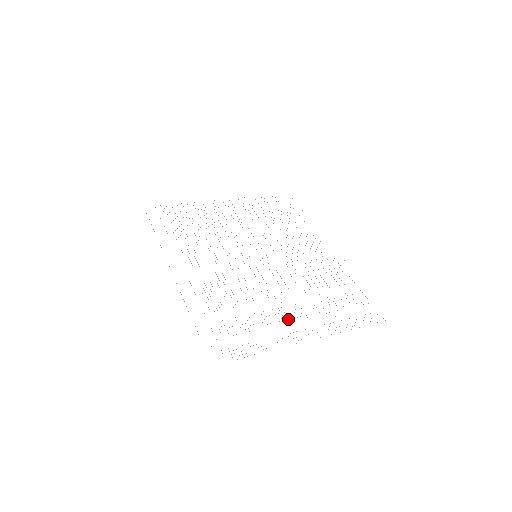
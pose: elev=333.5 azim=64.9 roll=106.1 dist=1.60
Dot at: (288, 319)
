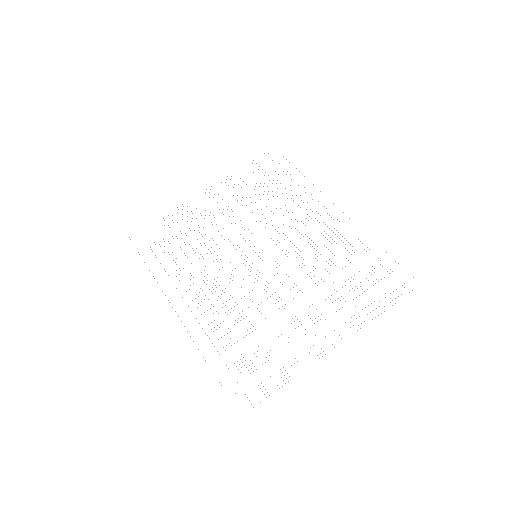
Dot at: occluded
